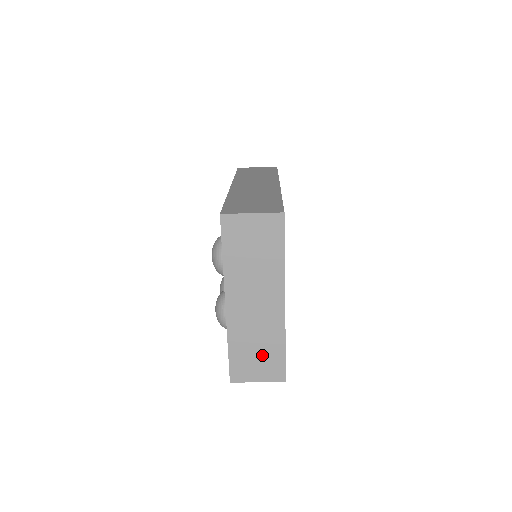
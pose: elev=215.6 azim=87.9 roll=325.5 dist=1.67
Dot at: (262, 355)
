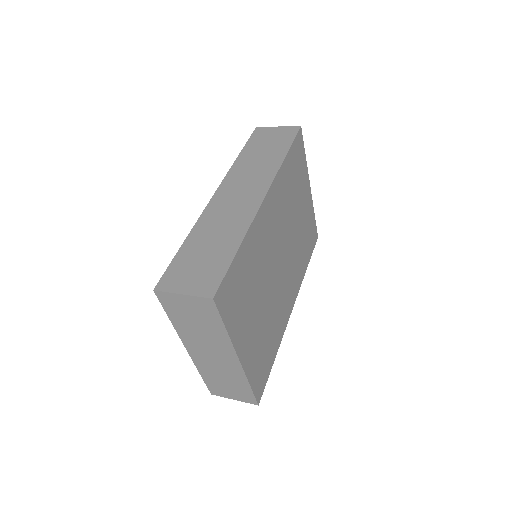
Dot at: (231, 386)
